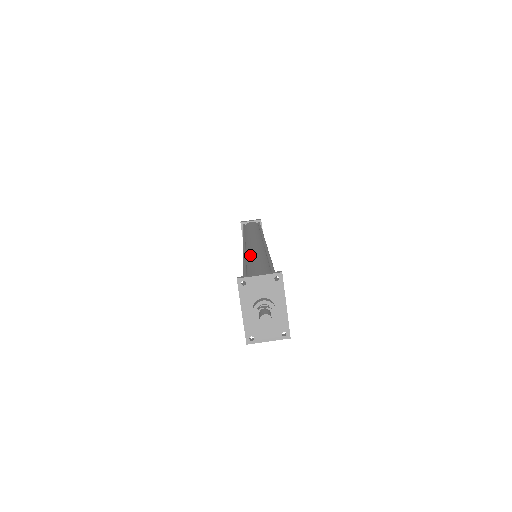
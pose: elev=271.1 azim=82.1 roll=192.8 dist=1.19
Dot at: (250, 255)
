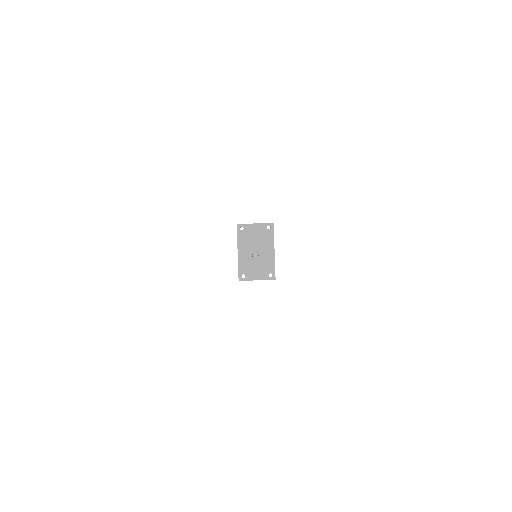
Dot at: occluded
